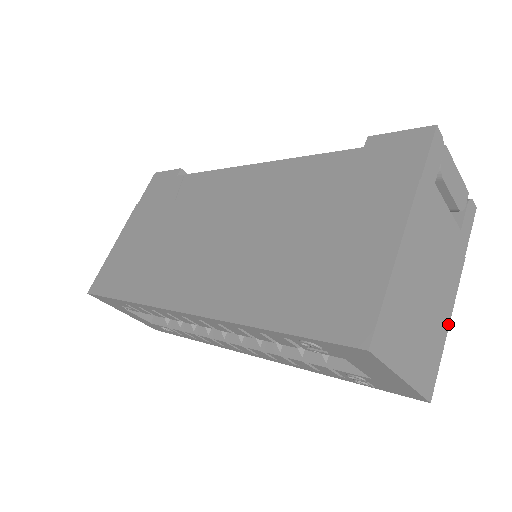
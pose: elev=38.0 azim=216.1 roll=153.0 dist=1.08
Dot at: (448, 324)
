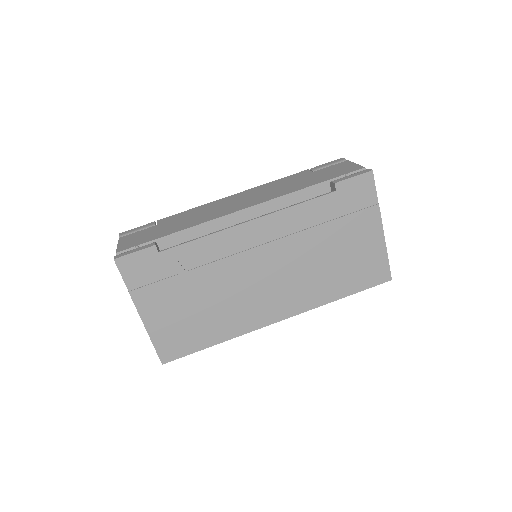
Dot at: occluded
